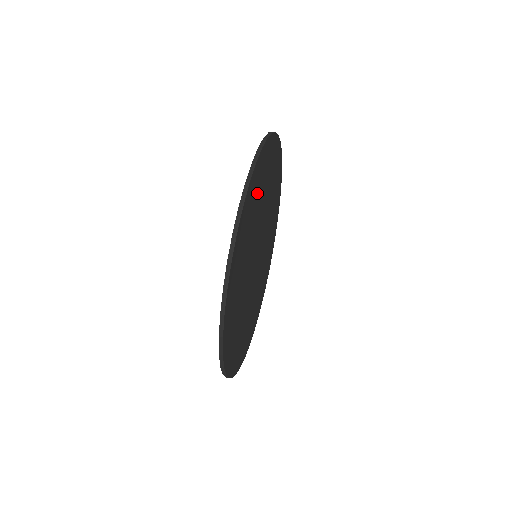
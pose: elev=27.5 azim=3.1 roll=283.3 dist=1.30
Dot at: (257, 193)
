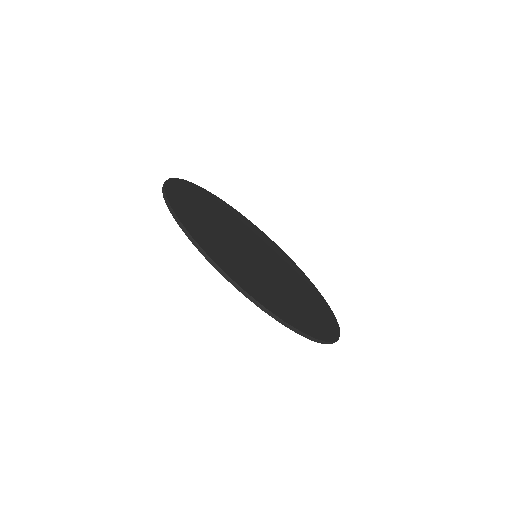
Dot at: (195, 214)
